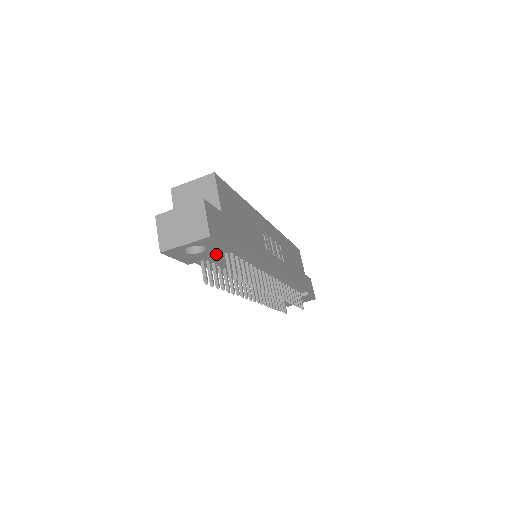
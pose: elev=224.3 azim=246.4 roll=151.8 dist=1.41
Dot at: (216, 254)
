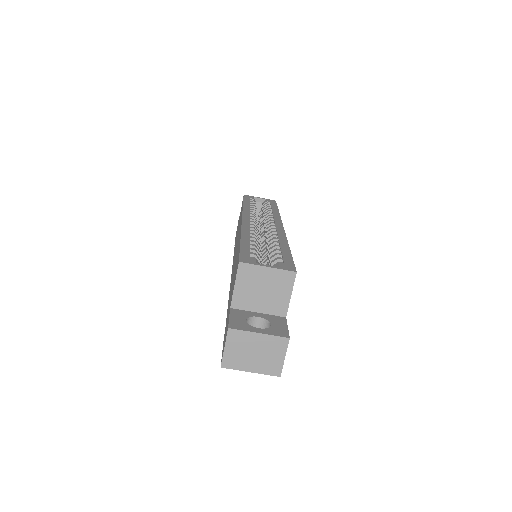
Dot at: occluded
